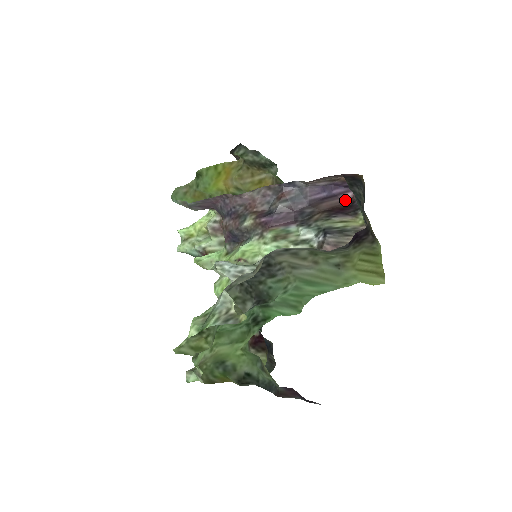
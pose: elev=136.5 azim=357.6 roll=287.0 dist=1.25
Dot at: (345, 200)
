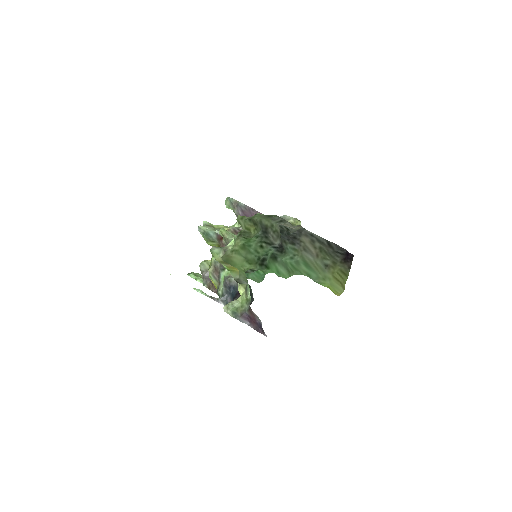
Dot at: occluded
